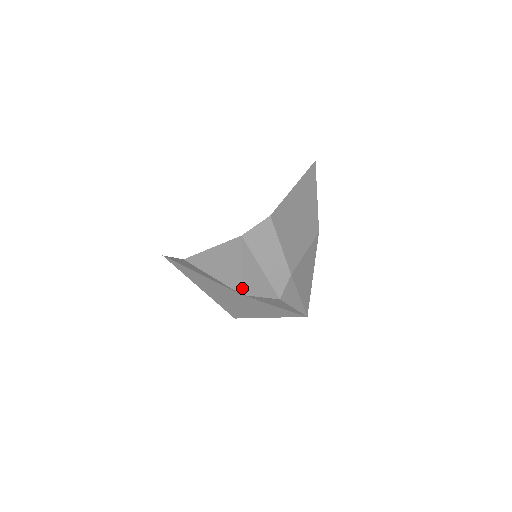
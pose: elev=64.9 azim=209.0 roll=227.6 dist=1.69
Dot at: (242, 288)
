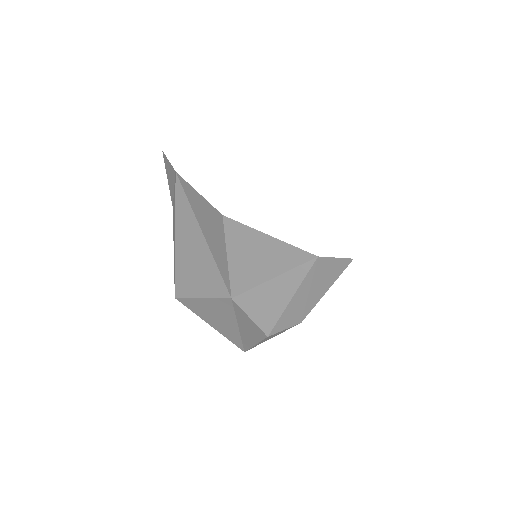
Dot at: (241, 293)
